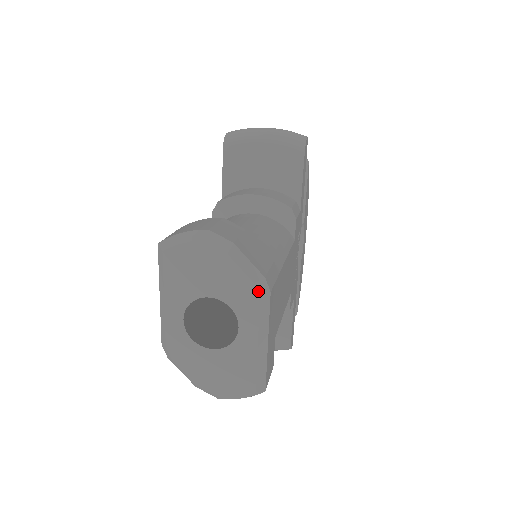
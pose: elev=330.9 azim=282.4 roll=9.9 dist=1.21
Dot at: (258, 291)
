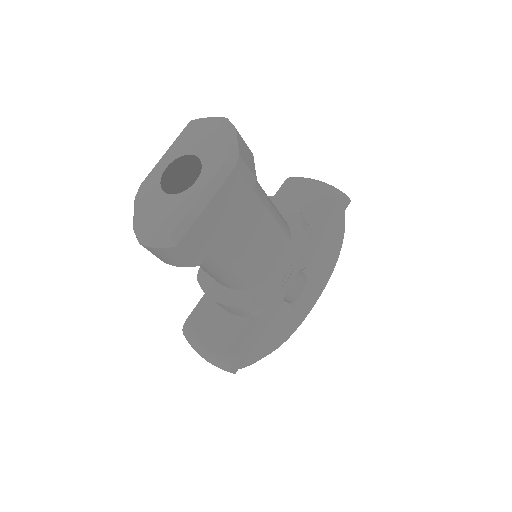
Dot at: (228, 157)
